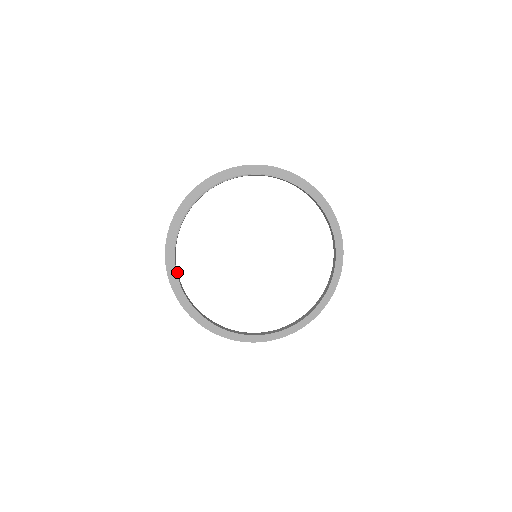
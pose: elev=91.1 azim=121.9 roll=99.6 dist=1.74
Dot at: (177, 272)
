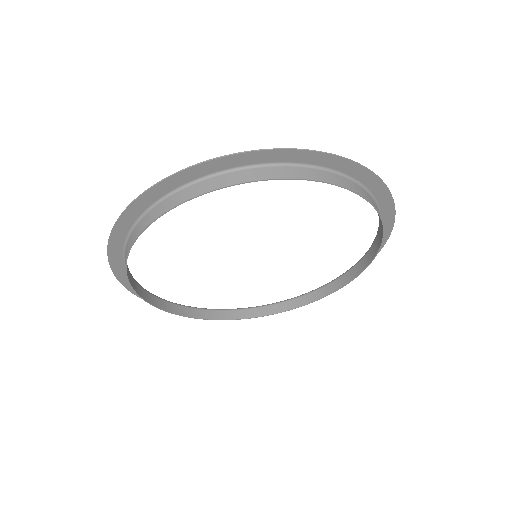
Dot at: (141, 290)
